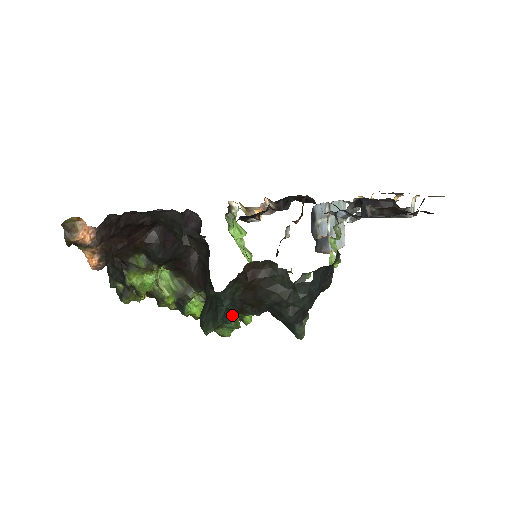
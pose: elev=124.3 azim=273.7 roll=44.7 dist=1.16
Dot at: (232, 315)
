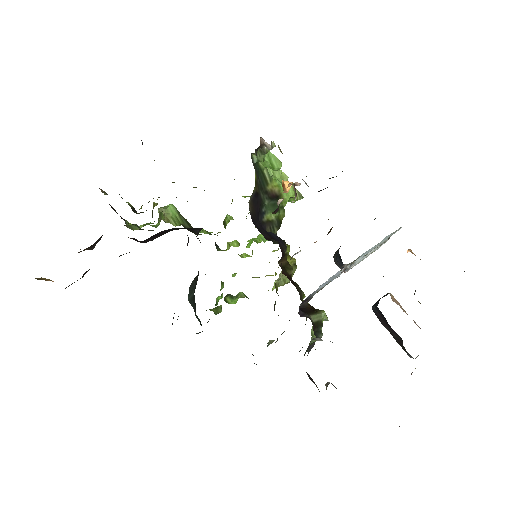
Dot at: occluded
